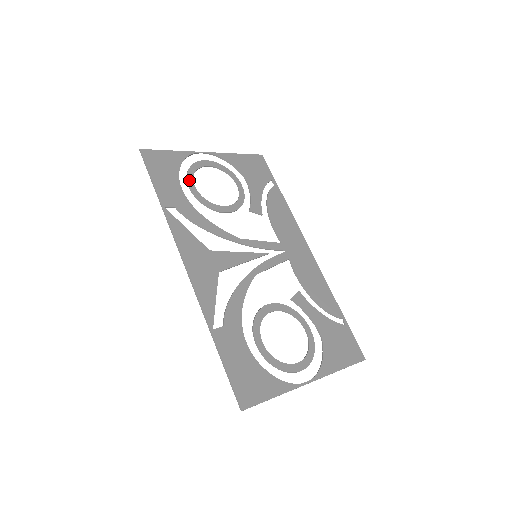
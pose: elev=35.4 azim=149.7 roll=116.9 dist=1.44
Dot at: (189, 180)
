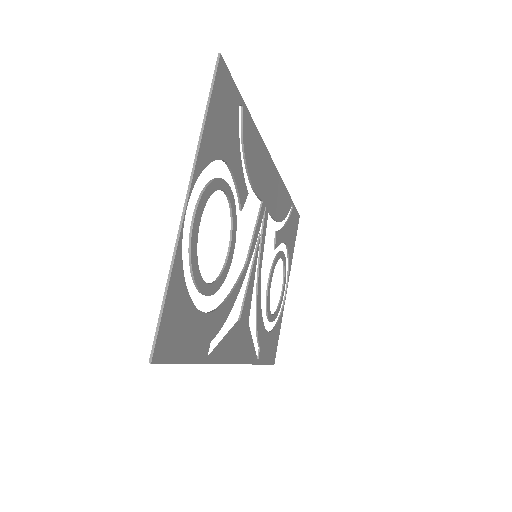
Dot at: (201, 288)
